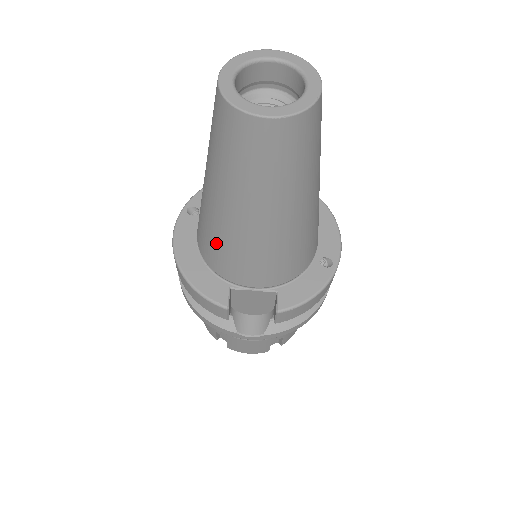
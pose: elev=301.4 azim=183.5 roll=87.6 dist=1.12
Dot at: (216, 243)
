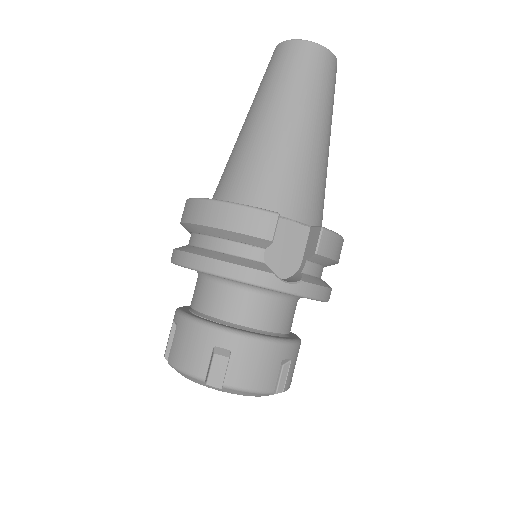
Dot at: (260, 164)
